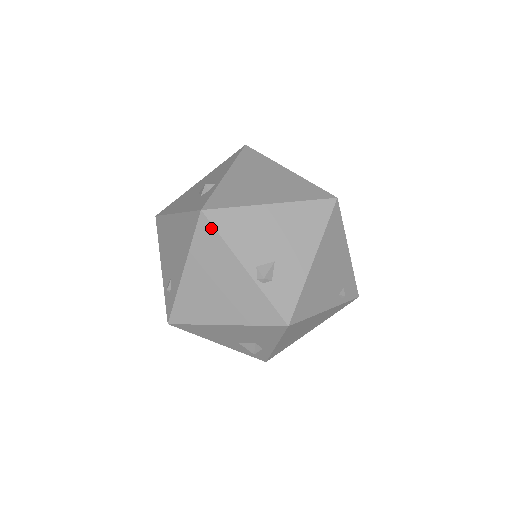
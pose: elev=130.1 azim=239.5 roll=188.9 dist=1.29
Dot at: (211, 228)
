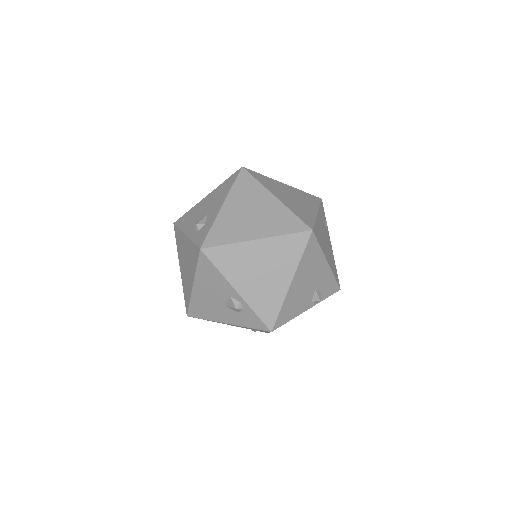
Dot at: occluded
